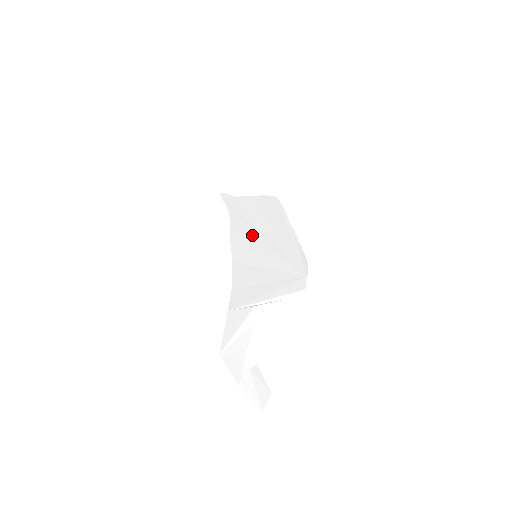
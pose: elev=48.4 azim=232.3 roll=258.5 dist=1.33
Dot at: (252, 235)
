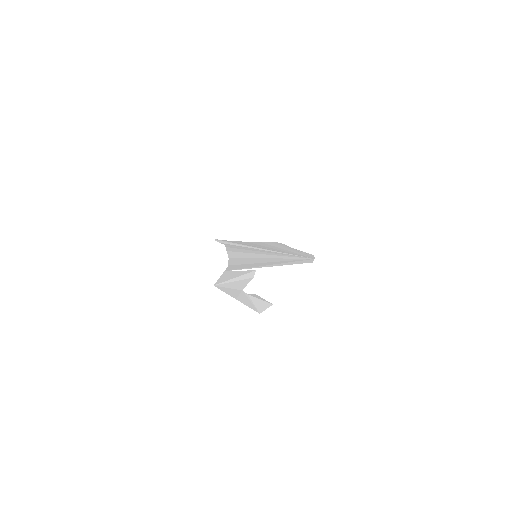
Dot at: (252, 249)
